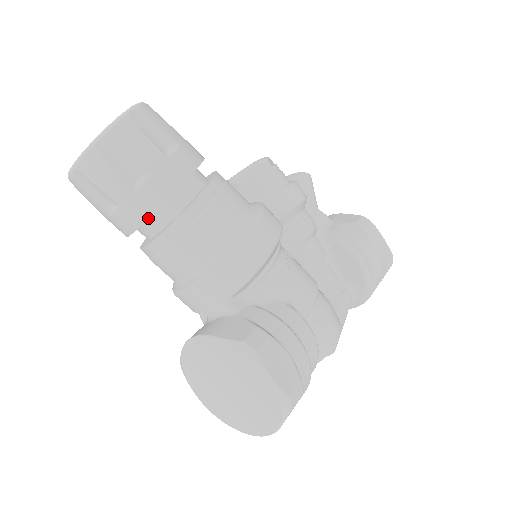
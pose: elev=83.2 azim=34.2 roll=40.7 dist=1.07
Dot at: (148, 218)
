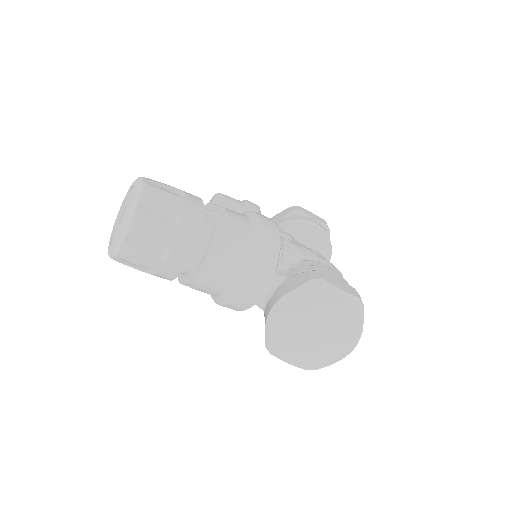
Dot at: (195, 244)
